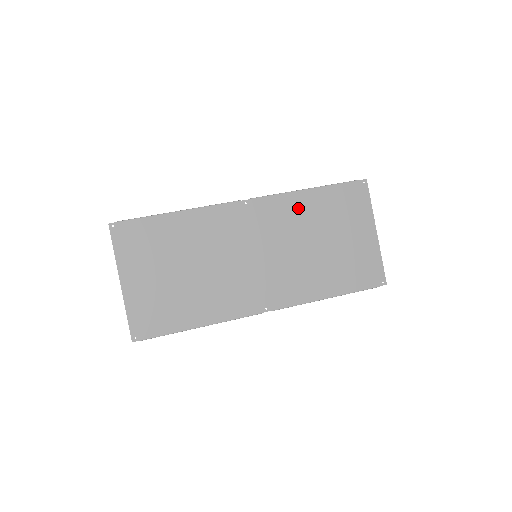
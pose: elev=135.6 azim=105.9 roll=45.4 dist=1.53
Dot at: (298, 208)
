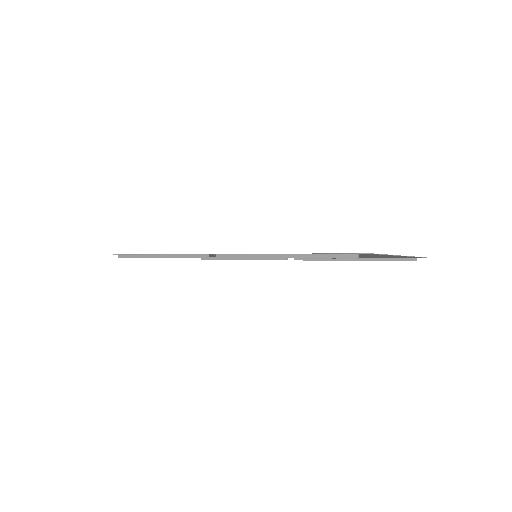
Dot at: occluded
